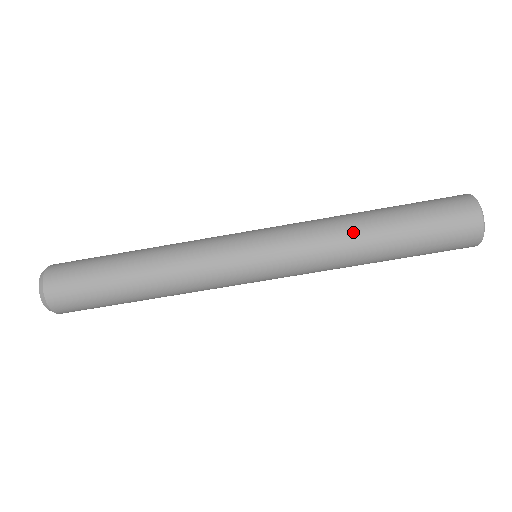
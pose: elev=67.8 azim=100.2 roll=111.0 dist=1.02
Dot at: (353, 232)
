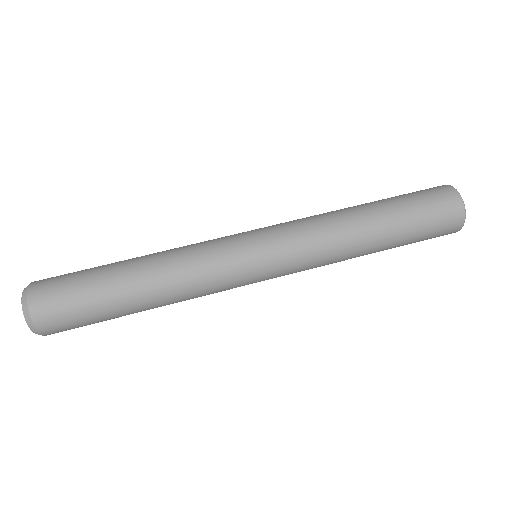
Dot at: (342, 209)
